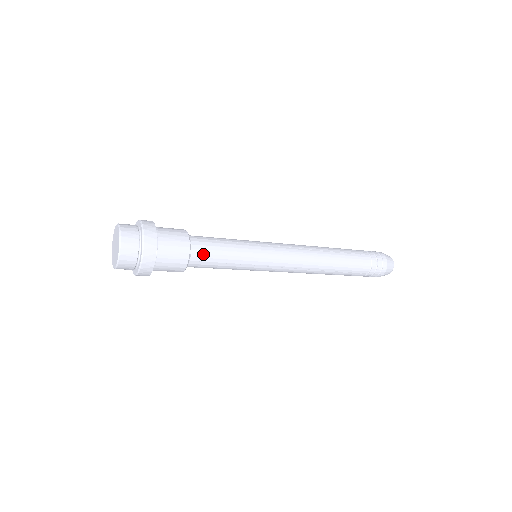
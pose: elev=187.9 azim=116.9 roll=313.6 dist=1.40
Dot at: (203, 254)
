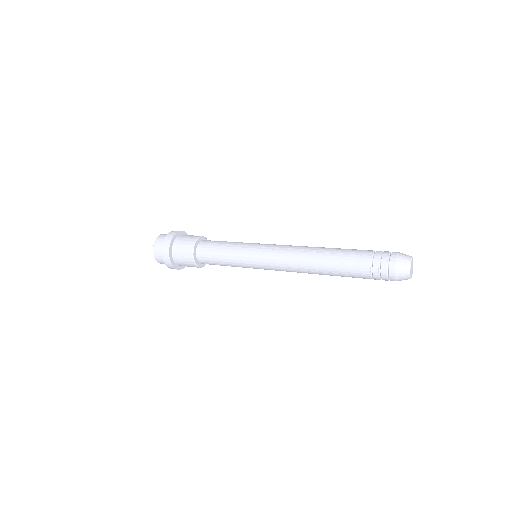
Dot at: (205, 254)
